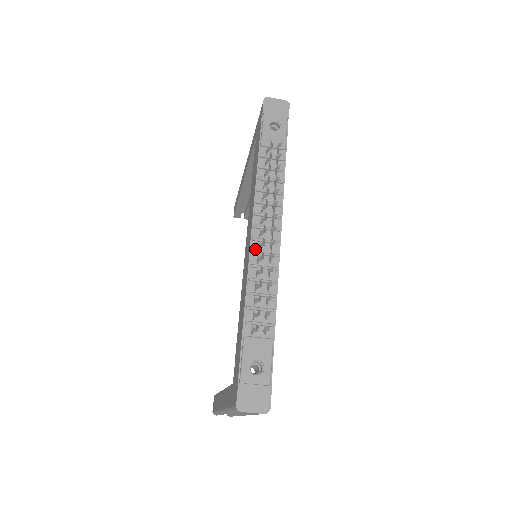
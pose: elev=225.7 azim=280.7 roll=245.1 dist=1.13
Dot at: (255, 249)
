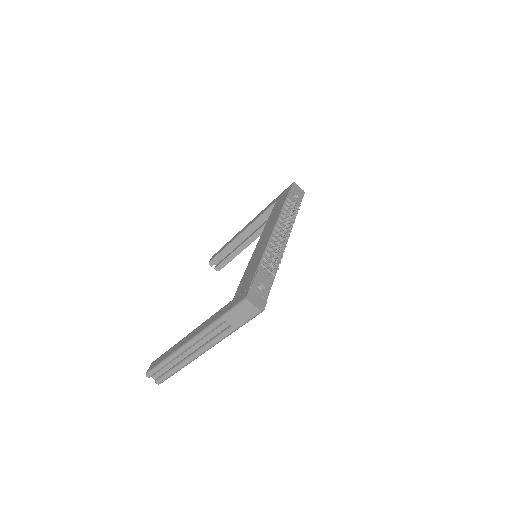
Dot at: (273, 237)
